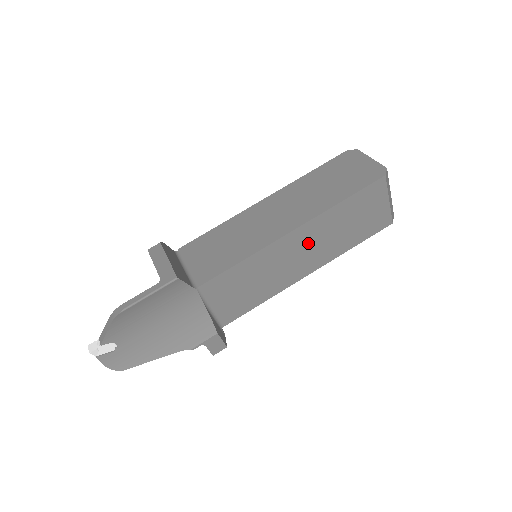
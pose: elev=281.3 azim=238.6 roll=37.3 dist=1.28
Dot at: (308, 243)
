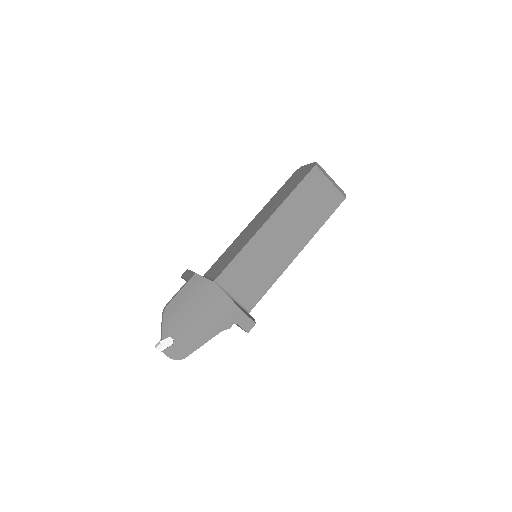
Dot at: (284, 229)
